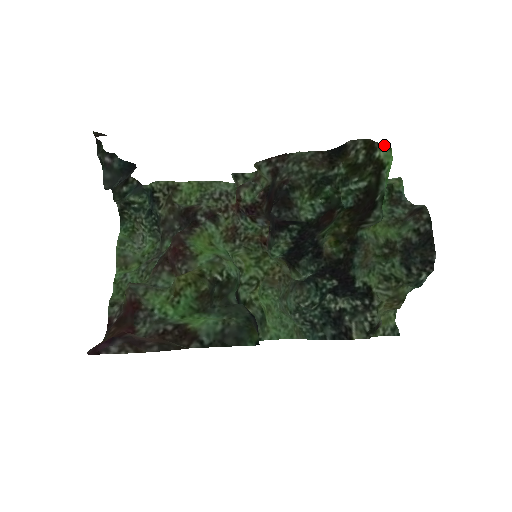
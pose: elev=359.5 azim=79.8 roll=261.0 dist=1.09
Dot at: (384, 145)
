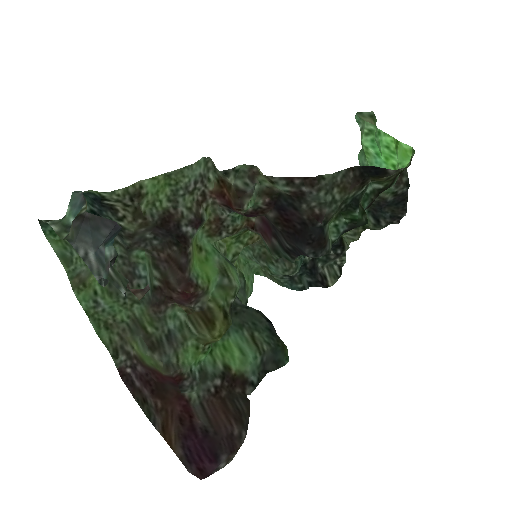
Dot at: (413, 154)
